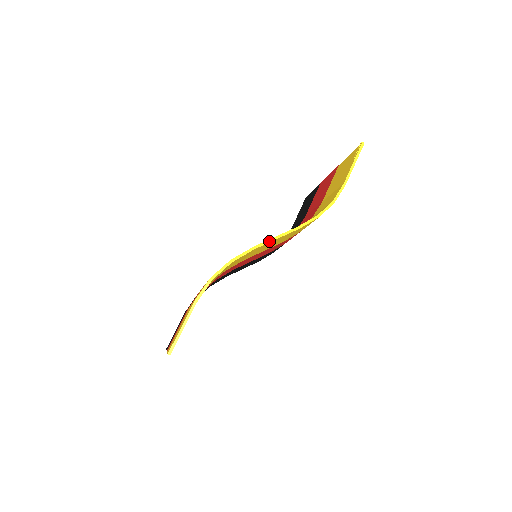
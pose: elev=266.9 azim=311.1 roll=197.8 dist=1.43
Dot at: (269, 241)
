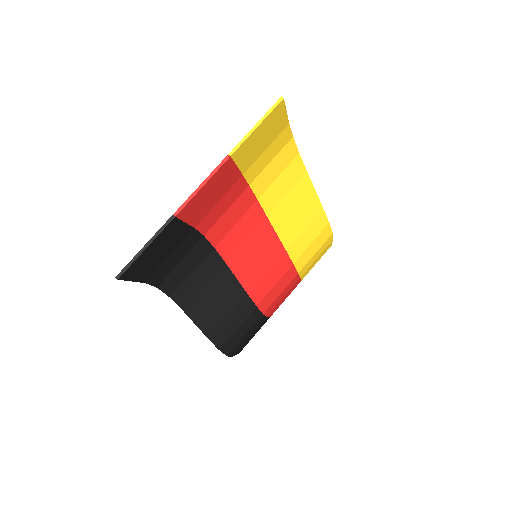
Dot at: (312, 183)
